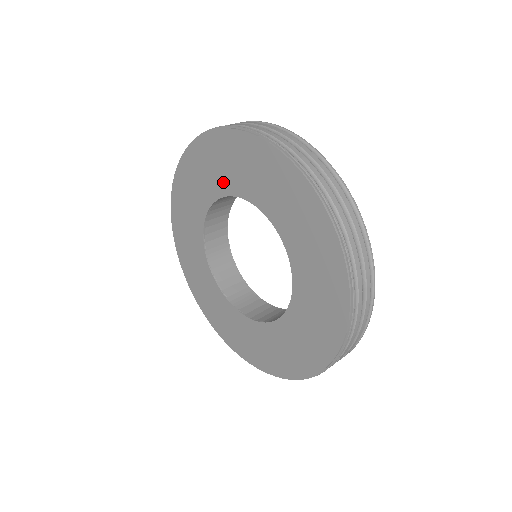
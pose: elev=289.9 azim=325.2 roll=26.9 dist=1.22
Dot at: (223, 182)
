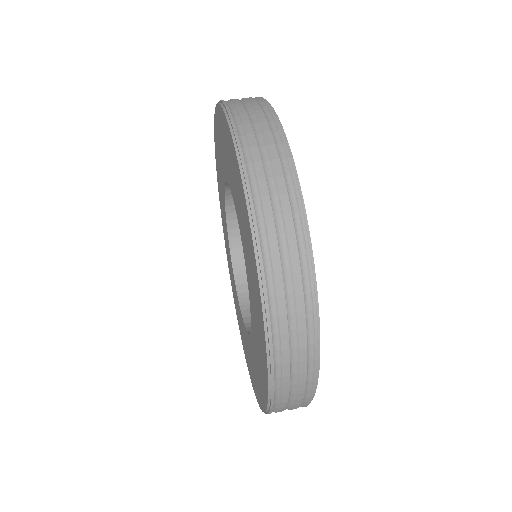
Dot at: (224, 165)
